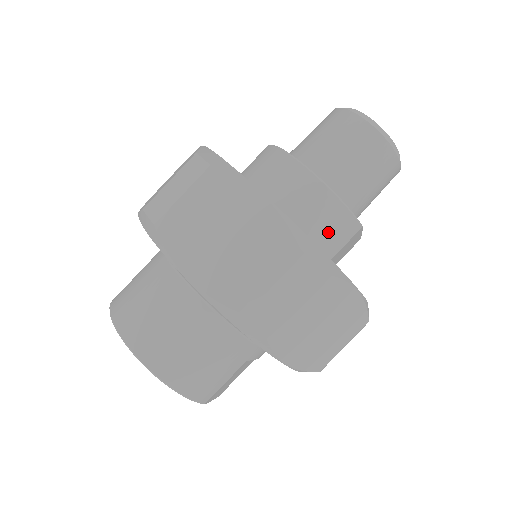
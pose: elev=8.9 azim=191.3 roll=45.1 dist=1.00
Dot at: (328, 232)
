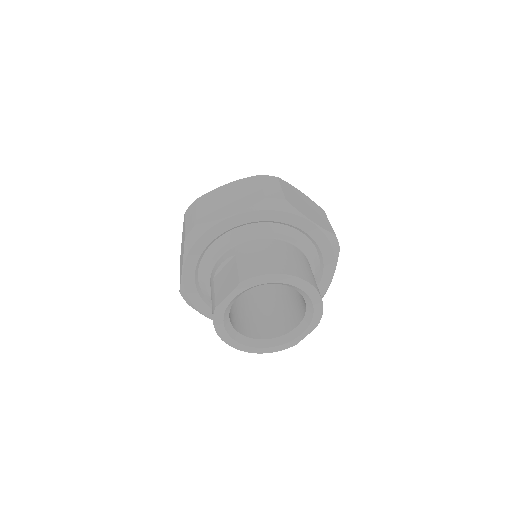
Dot at: occluded
